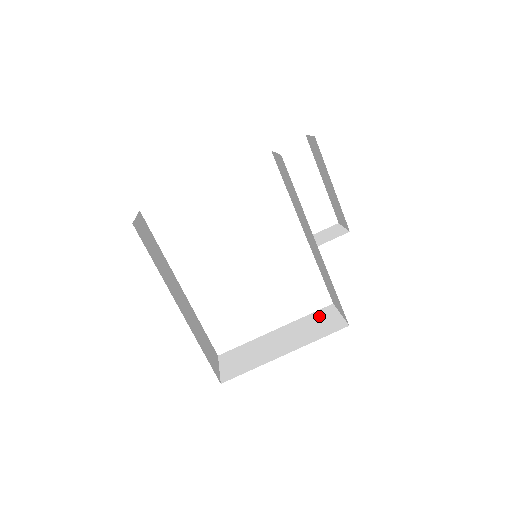
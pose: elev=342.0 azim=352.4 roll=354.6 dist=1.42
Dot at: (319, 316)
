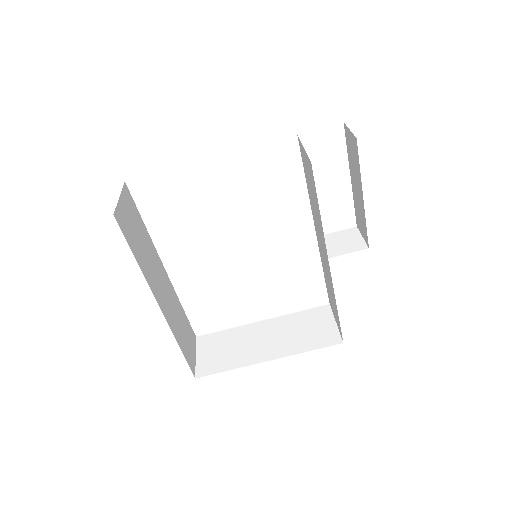
Dot at: (312, 317)
